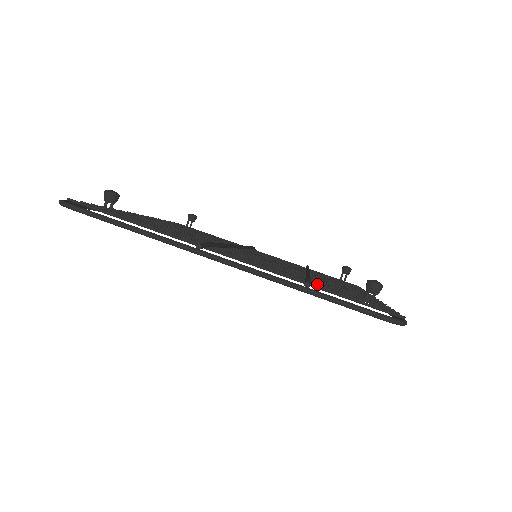
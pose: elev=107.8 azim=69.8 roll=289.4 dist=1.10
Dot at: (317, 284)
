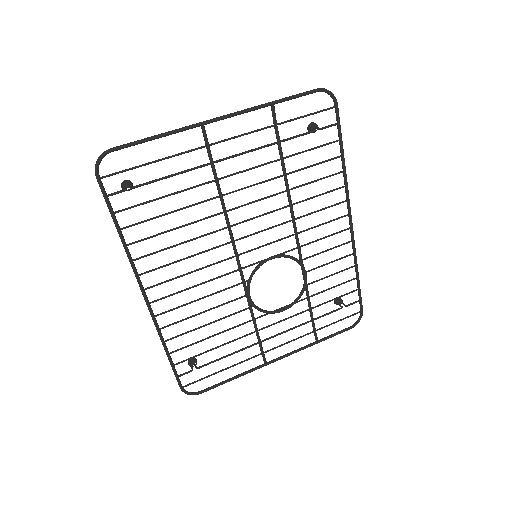
Dot at: (285, 139)
